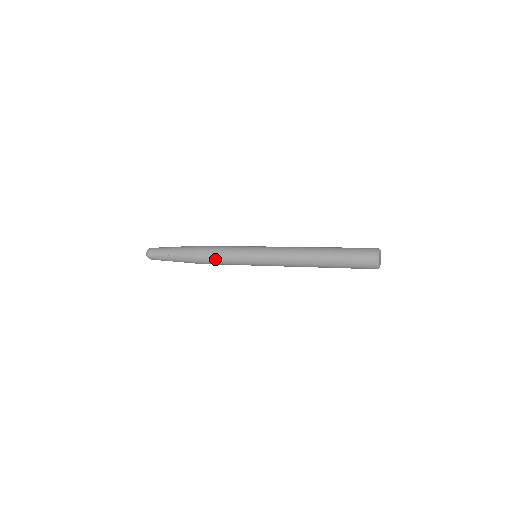
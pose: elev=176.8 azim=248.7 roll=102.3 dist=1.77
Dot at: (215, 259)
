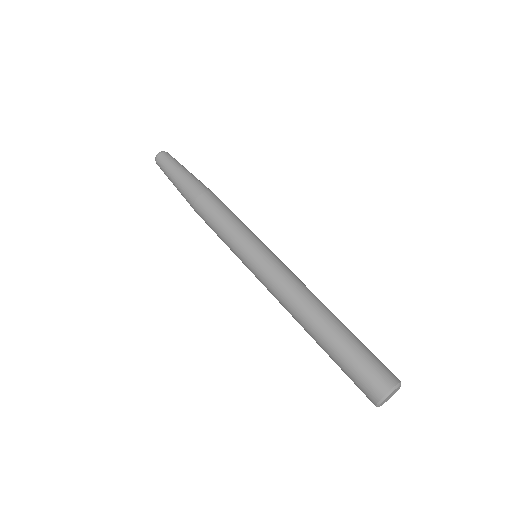
Dot at: (211, 228)
